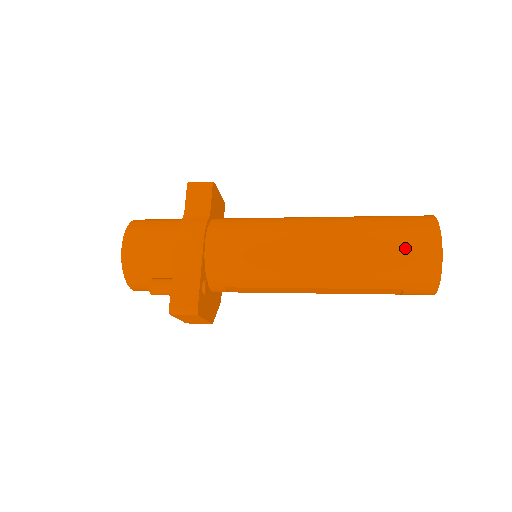
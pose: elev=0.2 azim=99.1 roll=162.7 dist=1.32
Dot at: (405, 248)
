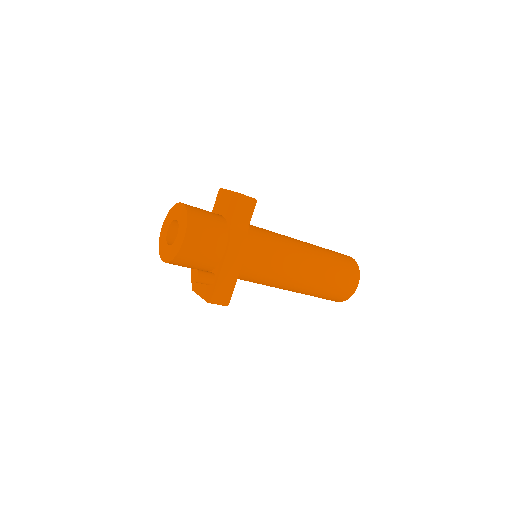
Dot at: (343, 285)
